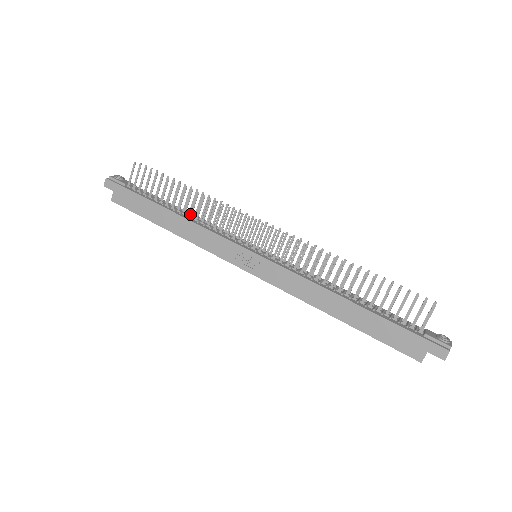
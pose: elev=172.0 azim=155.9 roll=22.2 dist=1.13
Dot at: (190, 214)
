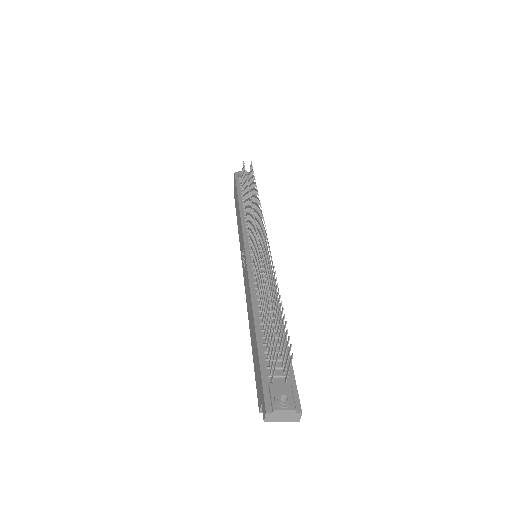
Dot at: (246, 209)
